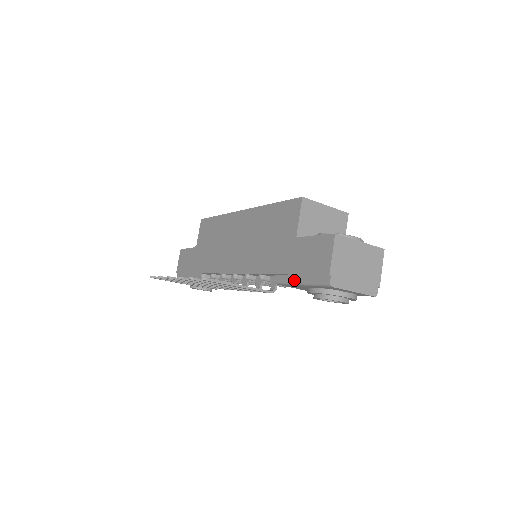
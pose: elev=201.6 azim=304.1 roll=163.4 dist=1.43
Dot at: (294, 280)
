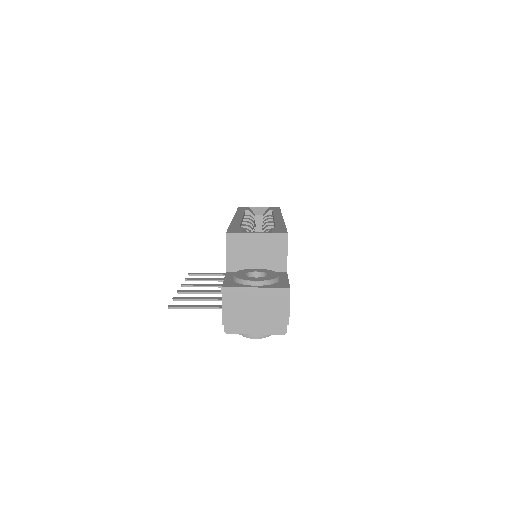
Dot at: occluded
